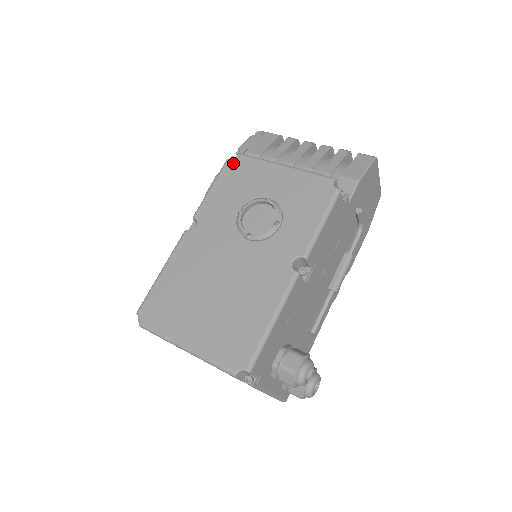
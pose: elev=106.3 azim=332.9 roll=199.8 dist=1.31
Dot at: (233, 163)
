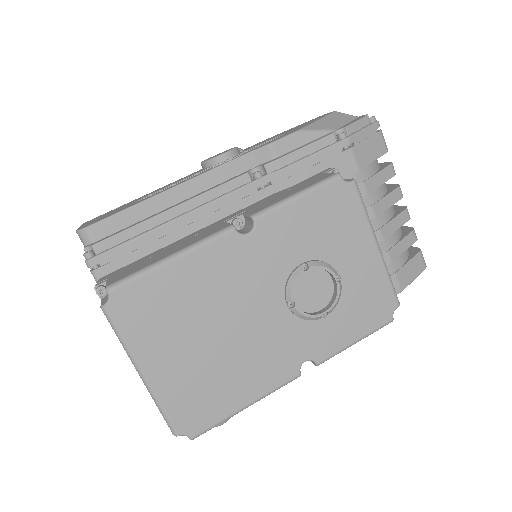
Dot at: (342, 189)
